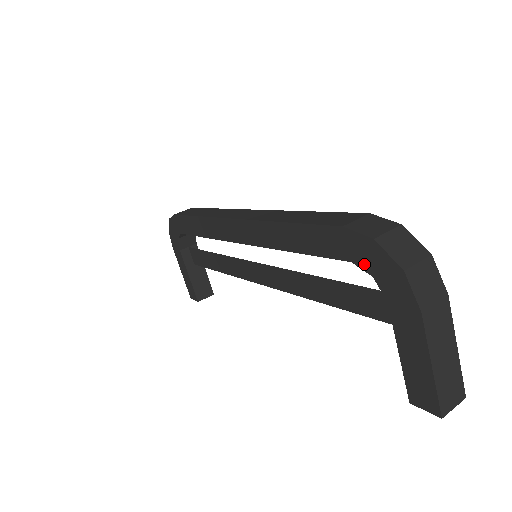
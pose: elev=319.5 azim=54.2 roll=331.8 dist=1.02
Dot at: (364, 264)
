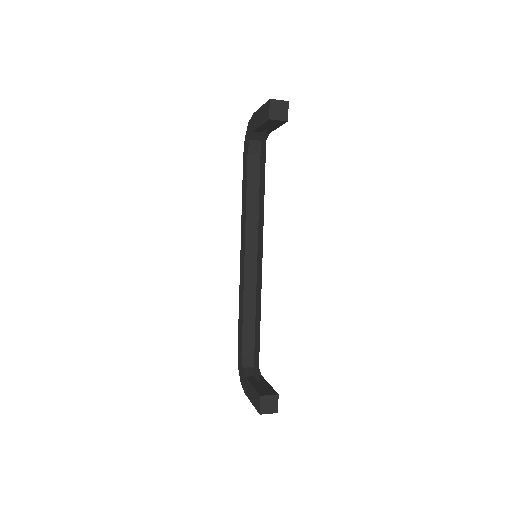
Dot at: (248, 144)
